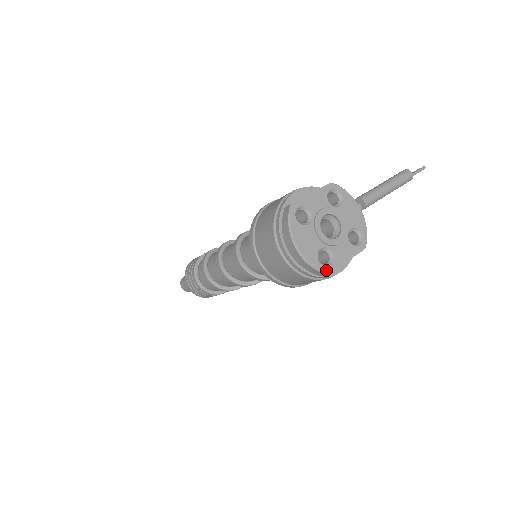
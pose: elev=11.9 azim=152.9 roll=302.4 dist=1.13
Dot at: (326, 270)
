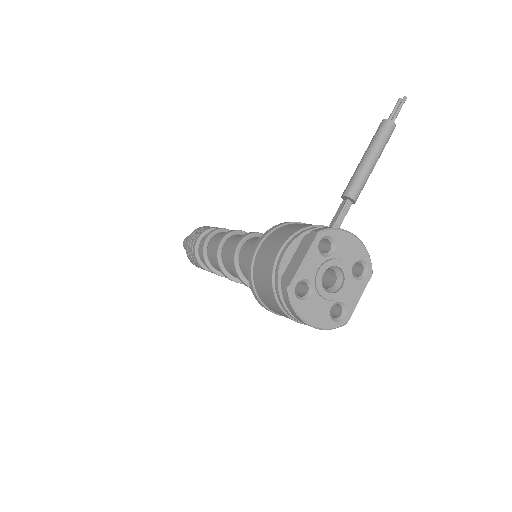
Dot at: (343, 323)
